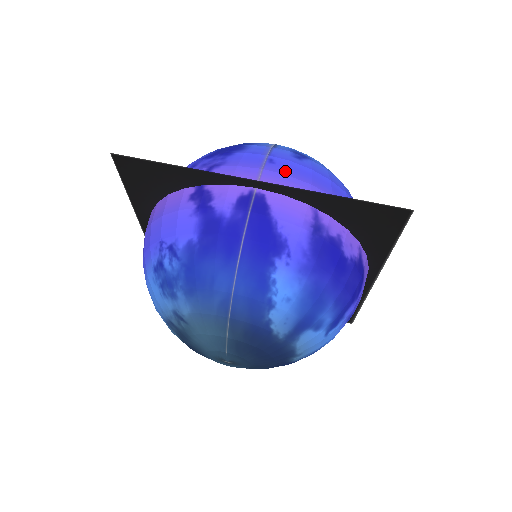
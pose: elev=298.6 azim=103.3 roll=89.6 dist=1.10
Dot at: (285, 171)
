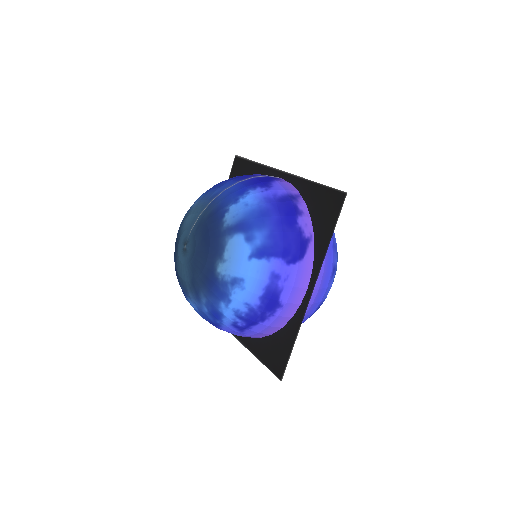
Dot at: occluded
